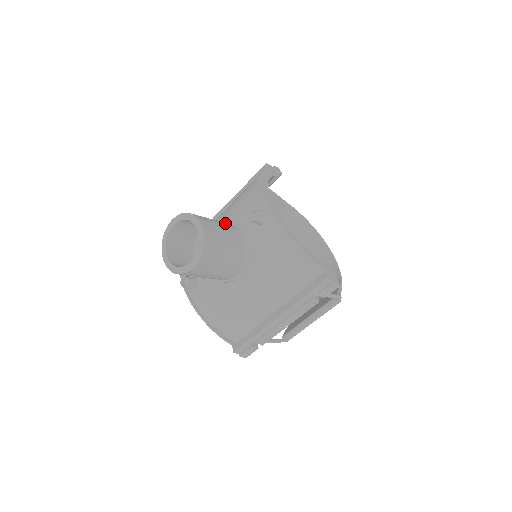
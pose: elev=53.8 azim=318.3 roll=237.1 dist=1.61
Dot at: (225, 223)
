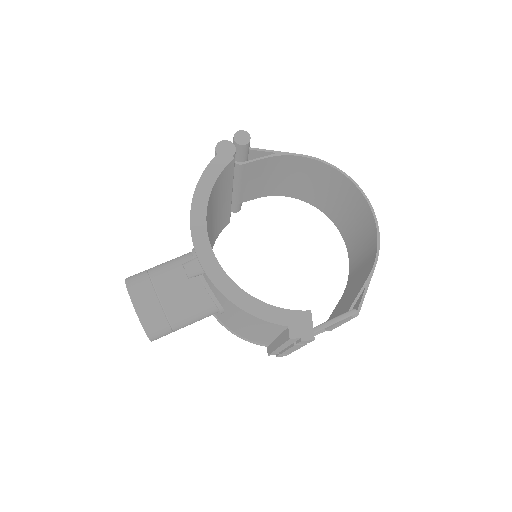
Dot at: (177, 268)
